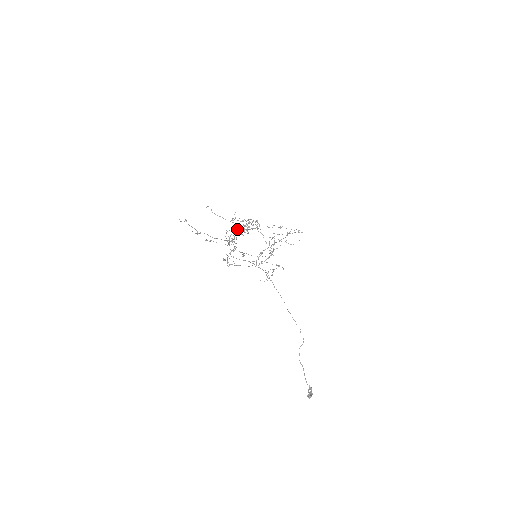
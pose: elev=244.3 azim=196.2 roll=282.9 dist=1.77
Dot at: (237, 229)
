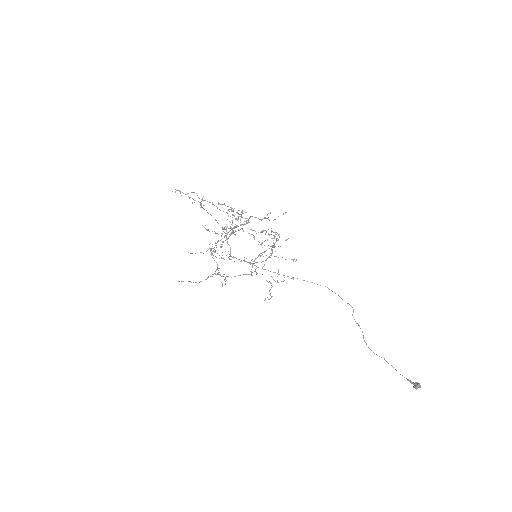
Dot at: occluded
